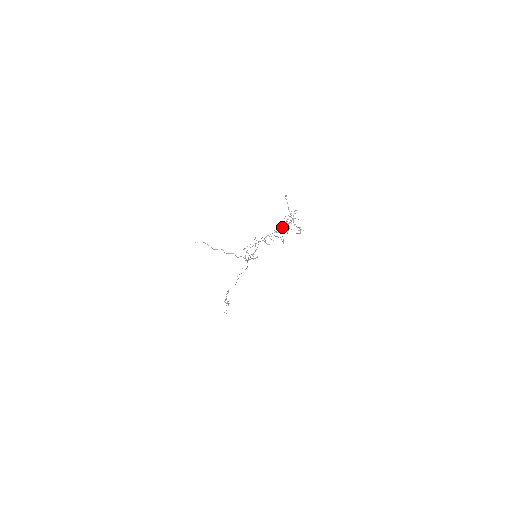
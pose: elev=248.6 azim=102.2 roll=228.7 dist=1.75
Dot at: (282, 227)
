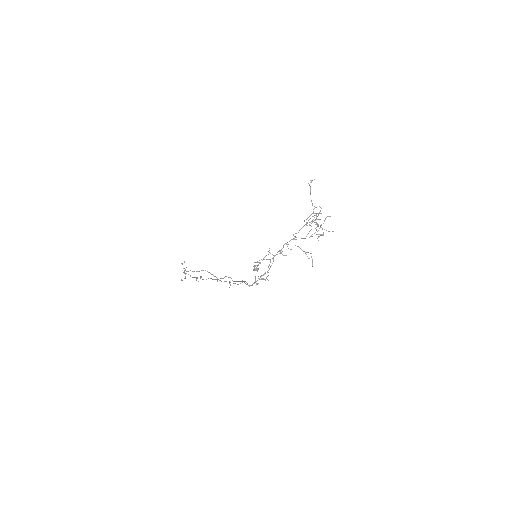
Dot at: (309, 237)
